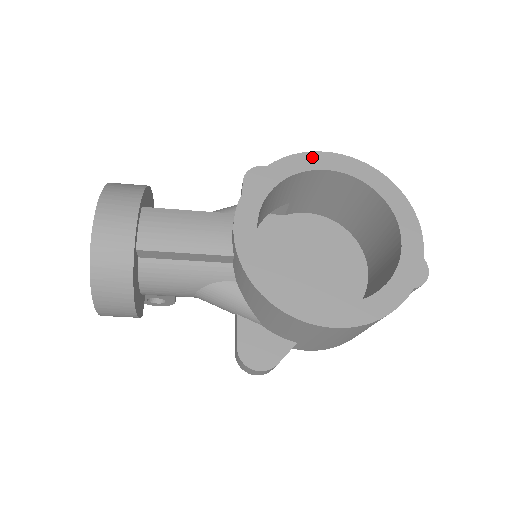
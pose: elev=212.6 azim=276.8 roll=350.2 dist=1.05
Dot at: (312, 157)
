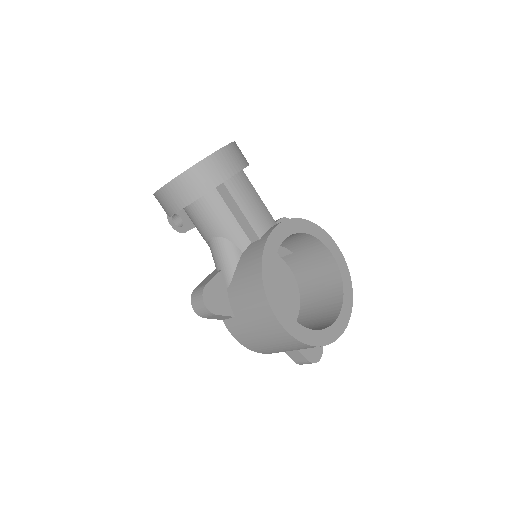
Dot at: (332, 242)
